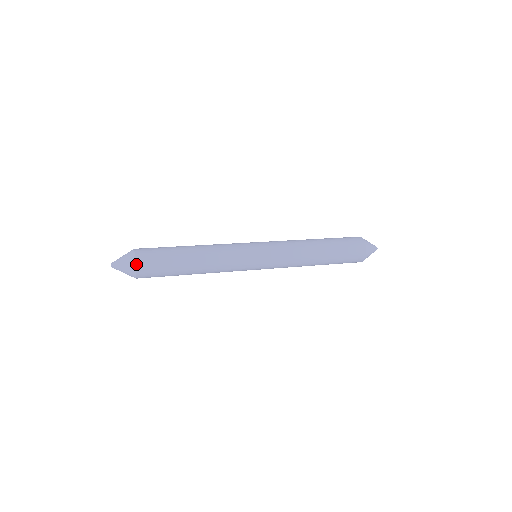
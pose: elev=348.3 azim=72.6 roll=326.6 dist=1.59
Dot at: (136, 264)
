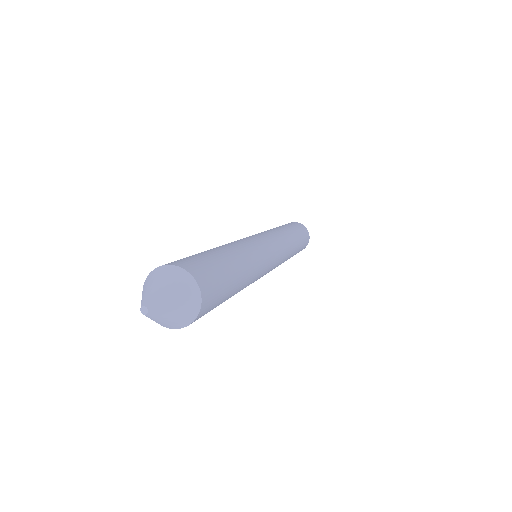
Dot at: (200, 290)
